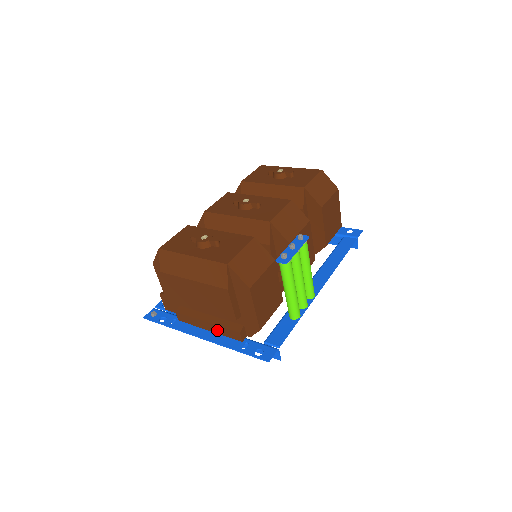
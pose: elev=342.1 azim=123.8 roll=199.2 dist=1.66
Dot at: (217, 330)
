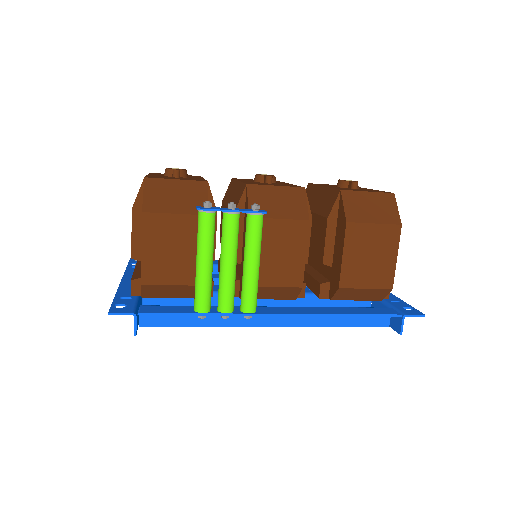
Dot at: occluded
